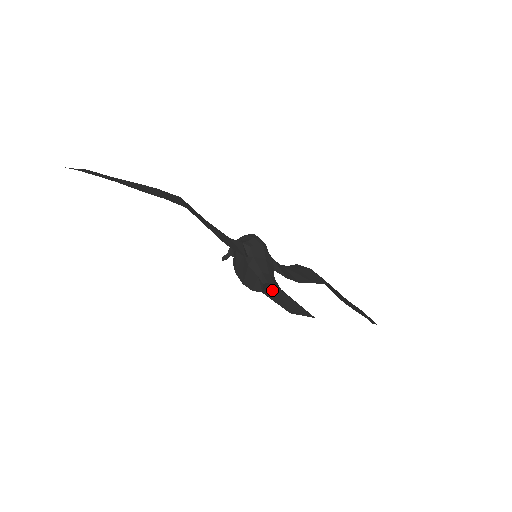
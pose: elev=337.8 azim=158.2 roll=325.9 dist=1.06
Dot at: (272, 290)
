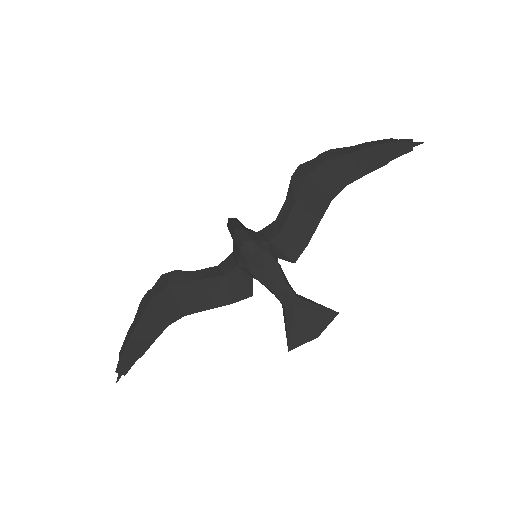
Dot at: (292, 326)
